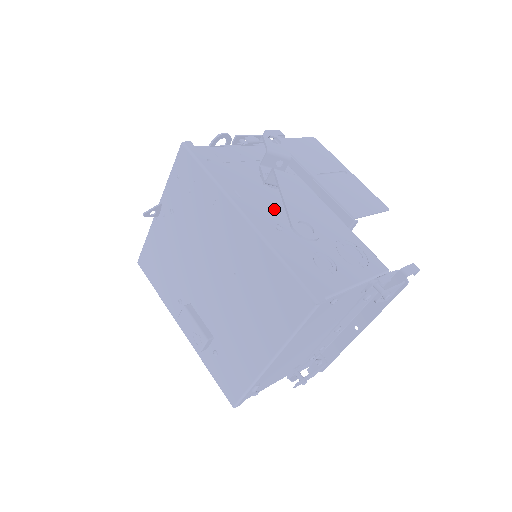
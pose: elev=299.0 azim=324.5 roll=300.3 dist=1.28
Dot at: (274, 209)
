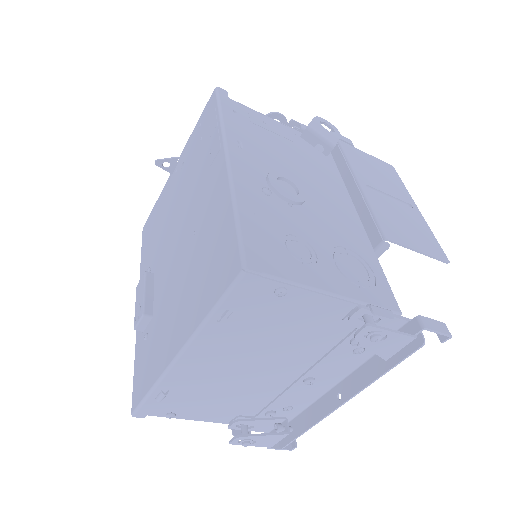
Dot at: occluded
